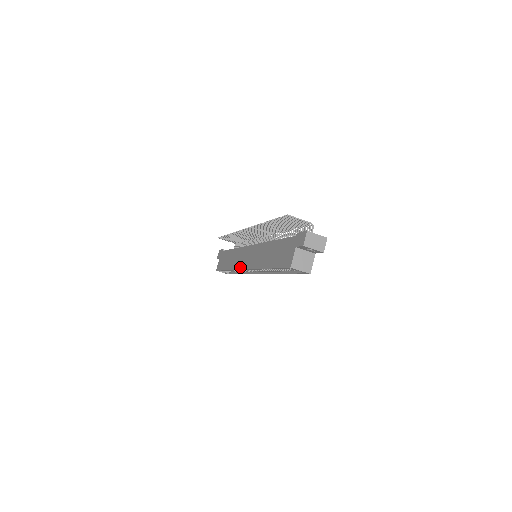
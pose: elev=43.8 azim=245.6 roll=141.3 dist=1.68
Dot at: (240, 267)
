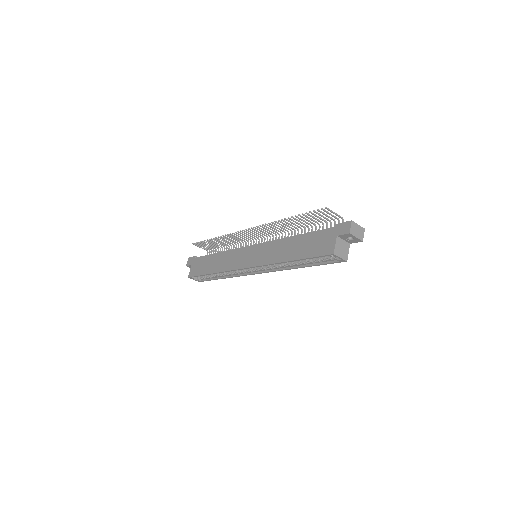
Dot at: (238, 267)
